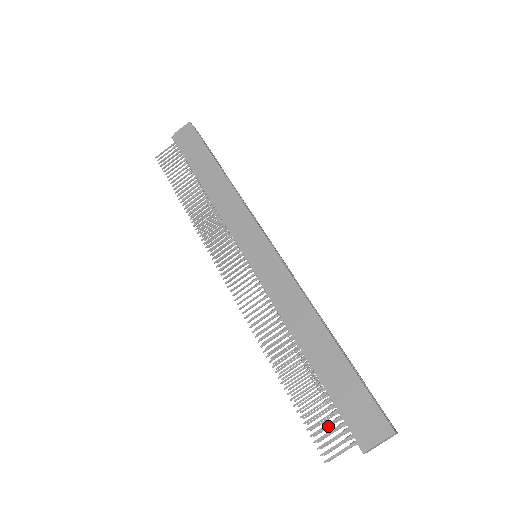
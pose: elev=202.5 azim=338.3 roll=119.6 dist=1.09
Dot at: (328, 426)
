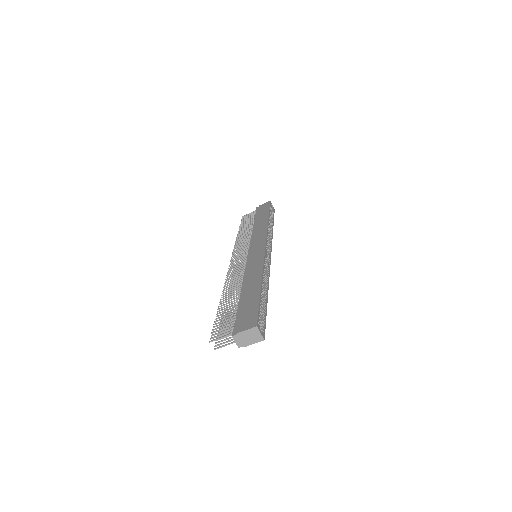
Dot at: occluded
